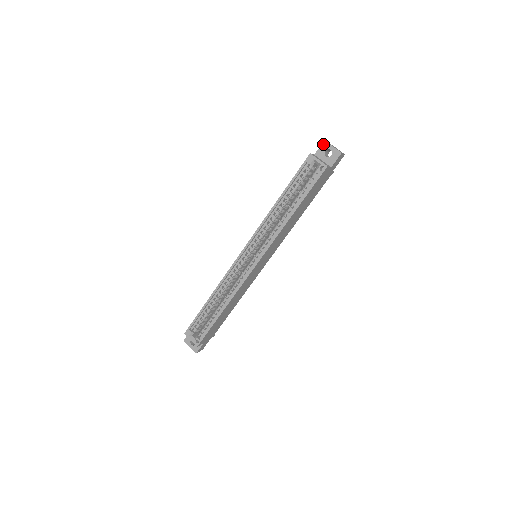
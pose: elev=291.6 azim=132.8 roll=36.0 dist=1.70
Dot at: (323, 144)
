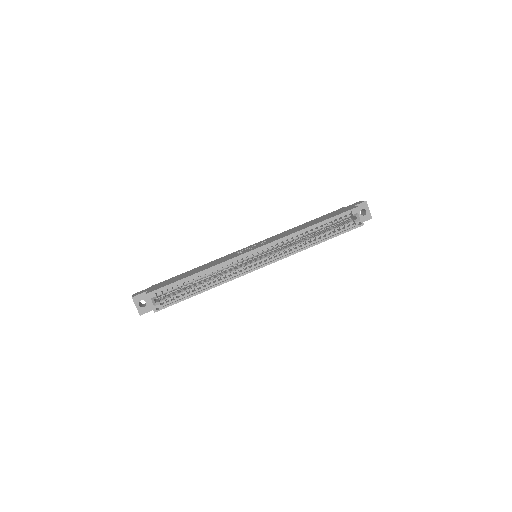
Dot at: (364, 203)
